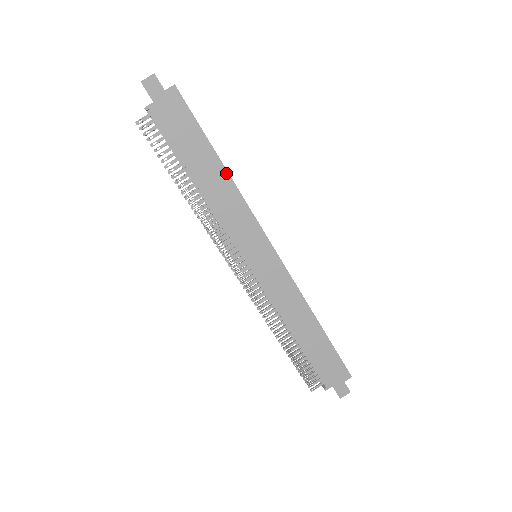
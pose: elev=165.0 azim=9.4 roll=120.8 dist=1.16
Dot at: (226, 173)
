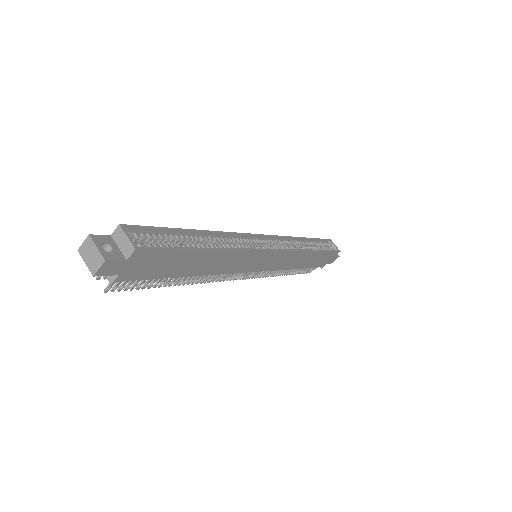
Dot at: (220, 252)
